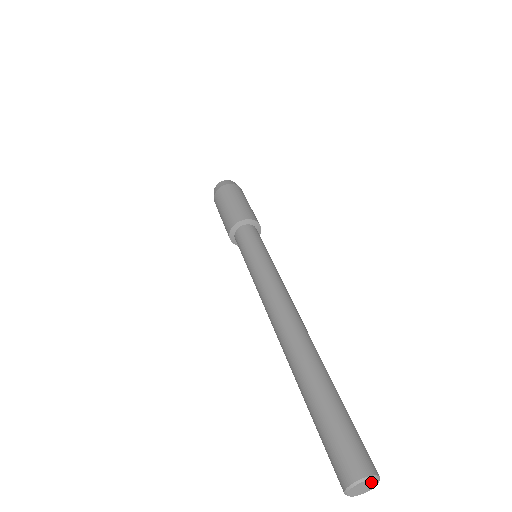
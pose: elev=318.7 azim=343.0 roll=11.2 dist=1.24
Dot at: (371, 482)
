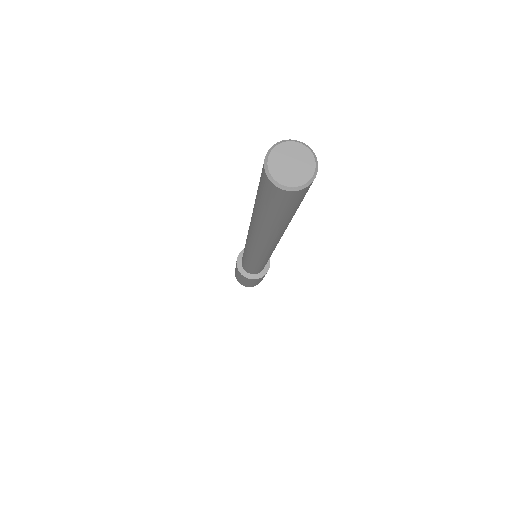
Dot at: (306, 166)
